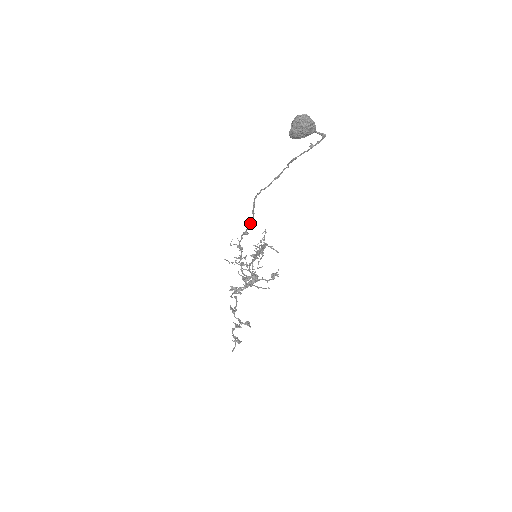
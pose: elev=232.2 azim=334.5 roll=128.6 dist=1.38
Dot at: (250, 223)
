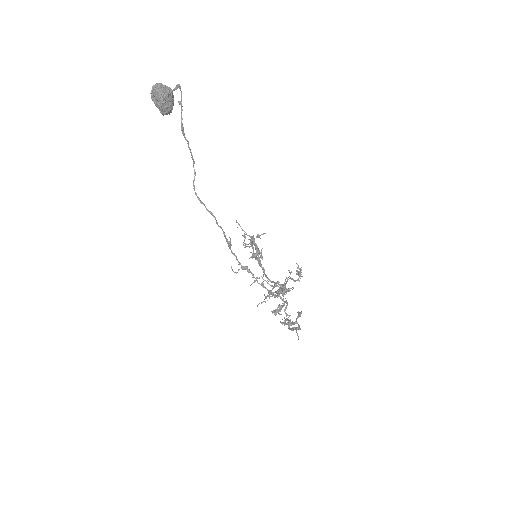
Dot at: (218, 226)
